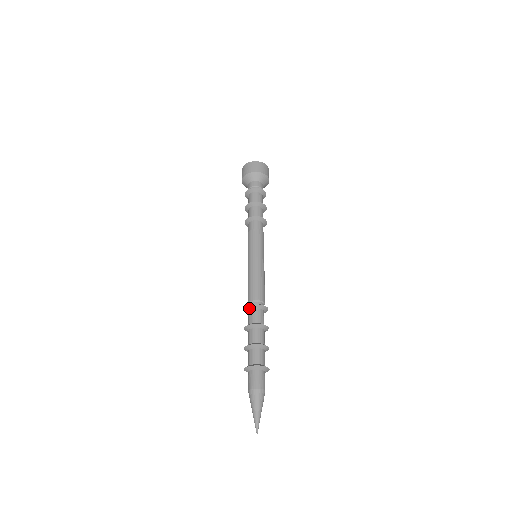
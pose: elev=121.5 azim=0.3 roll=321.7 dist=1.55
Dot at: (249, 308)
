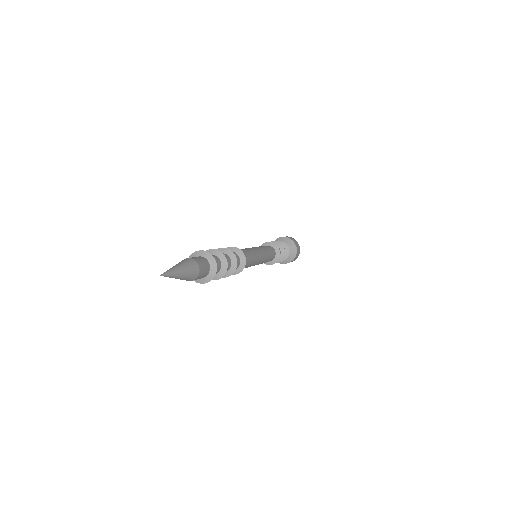
Dot at: occluded
